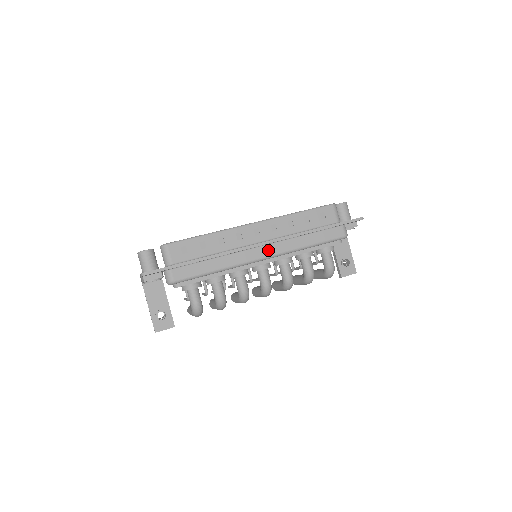
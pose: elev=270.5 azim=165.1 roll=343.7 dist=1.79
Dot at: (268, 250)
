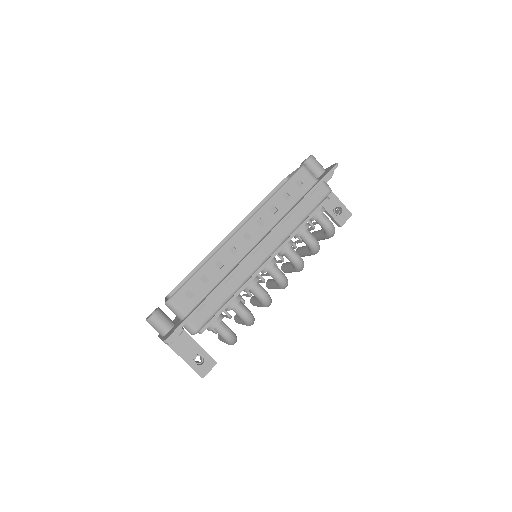
Dot at: (267, 248)
